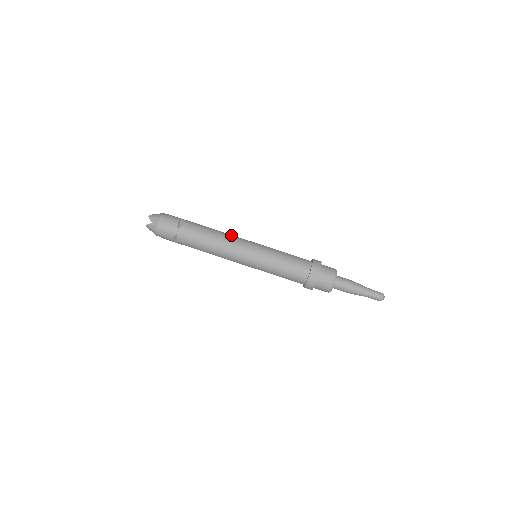
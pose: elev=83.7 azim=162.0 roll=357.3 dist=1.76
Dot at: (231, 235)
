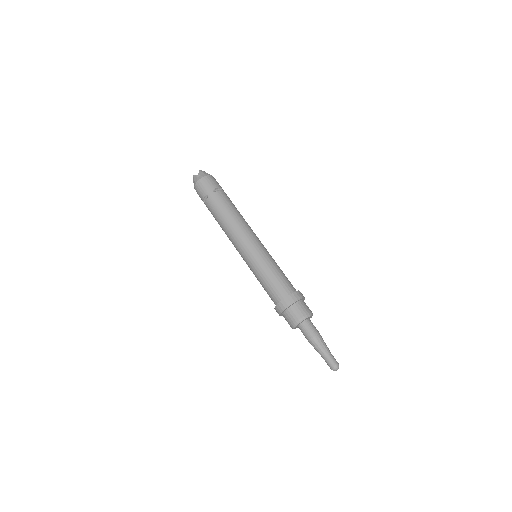
Dot at: occluded
